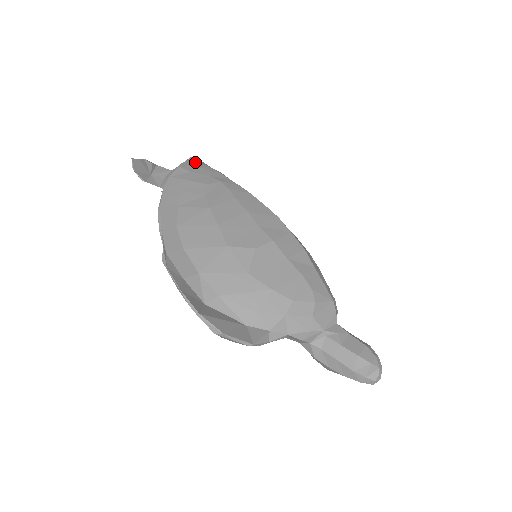
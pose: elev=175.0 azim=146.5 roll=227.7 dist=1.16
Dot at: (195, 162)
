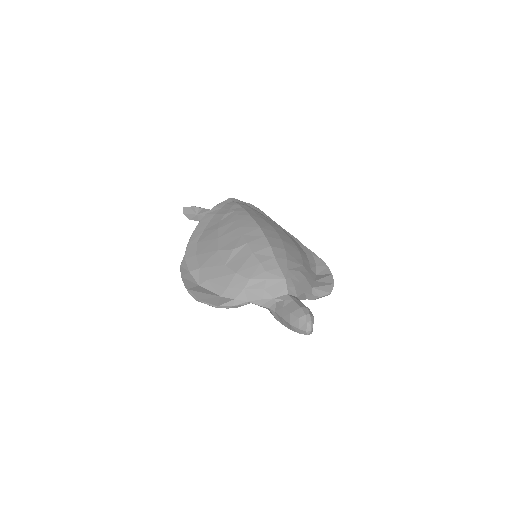
Dot at: (229, 201)
